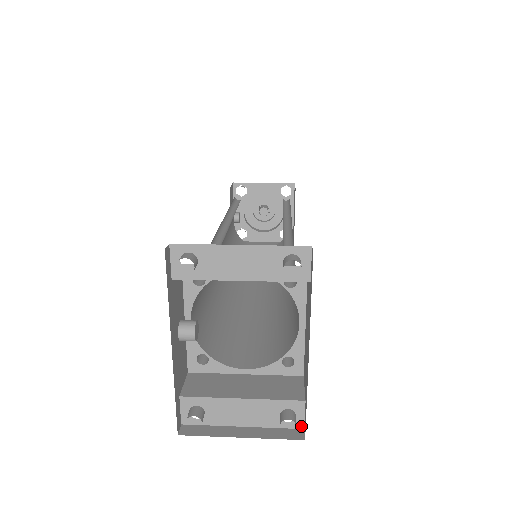
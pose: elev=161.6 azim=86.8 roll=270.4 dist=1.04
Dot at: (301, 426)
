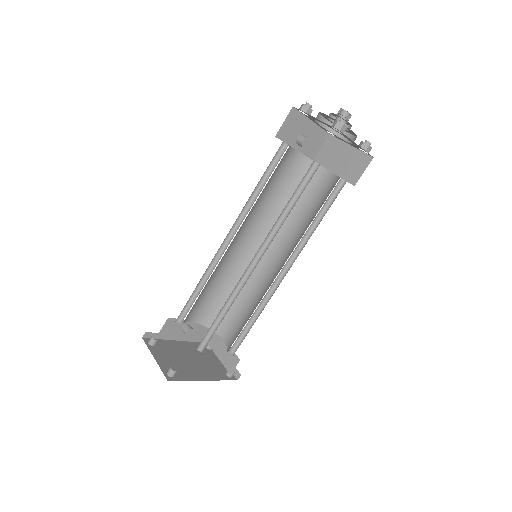
Dot at: (239, 374)
